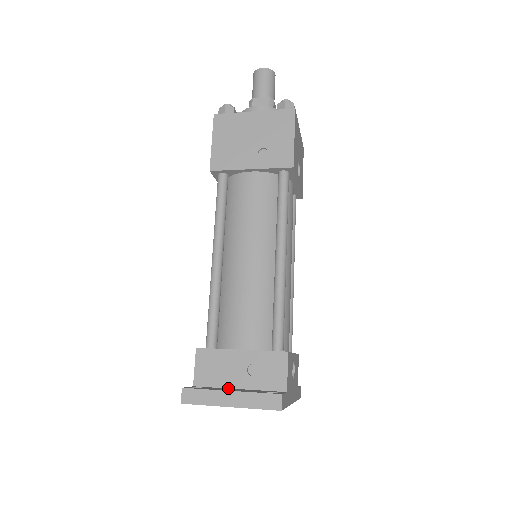
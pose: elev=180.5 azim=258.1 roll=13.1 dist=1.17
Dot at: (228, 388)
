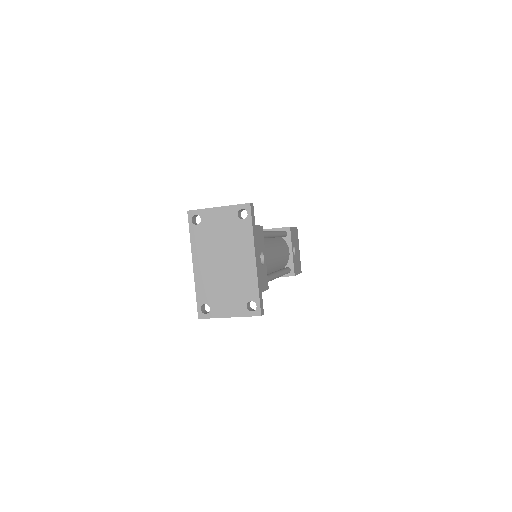
Dot at: occluded
